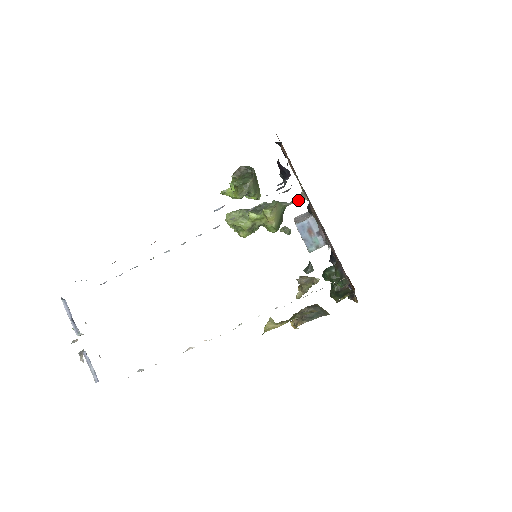
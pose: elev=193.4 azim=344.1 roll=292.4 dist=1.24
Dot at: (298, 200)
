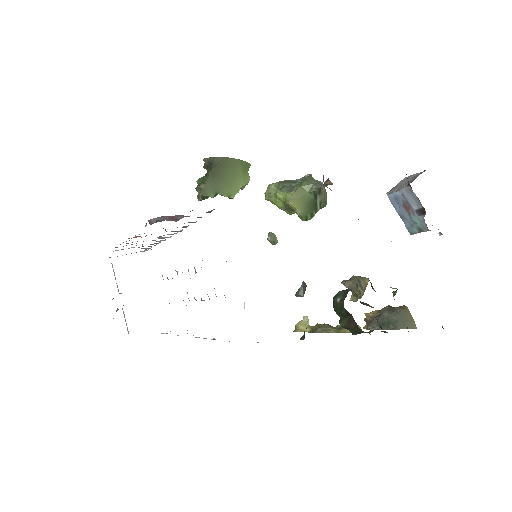
Dot at: (328, 184)
